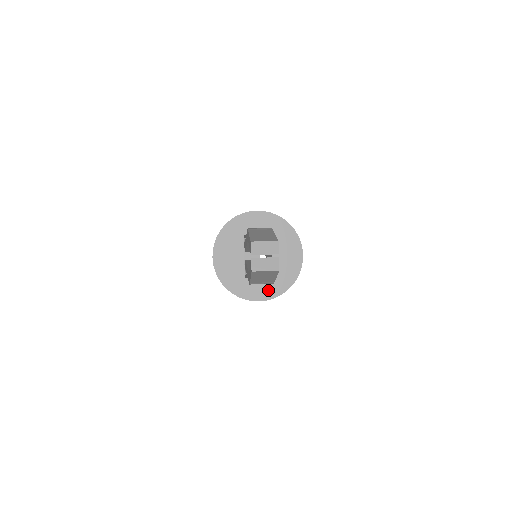
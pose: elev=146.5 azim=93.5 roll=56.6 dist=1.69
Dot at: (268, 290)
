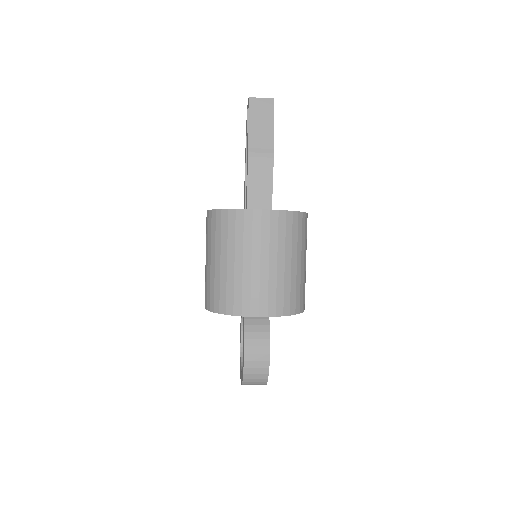
Dot at: occluded
